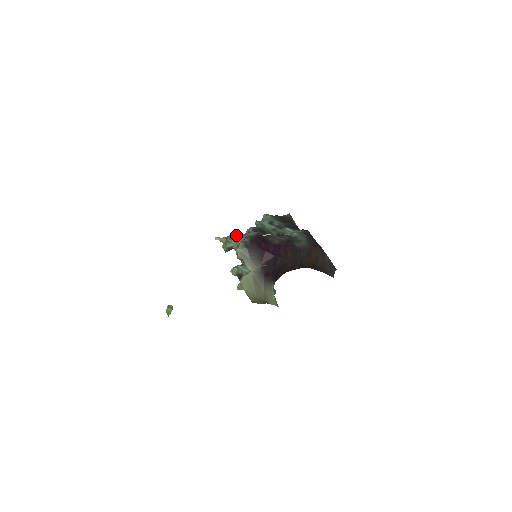
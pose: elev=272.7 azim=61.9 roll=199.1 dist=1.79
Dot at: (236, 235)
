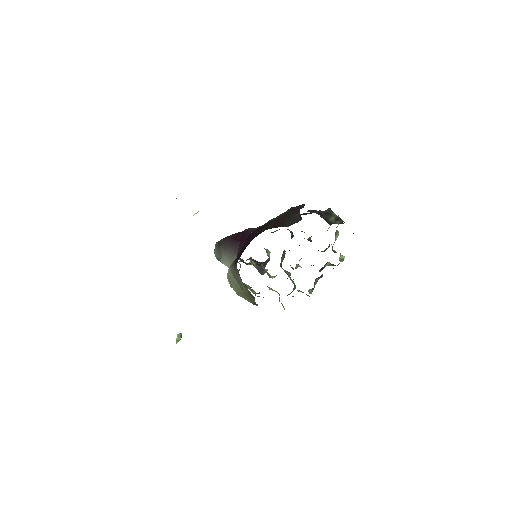
Dot at: occluded
